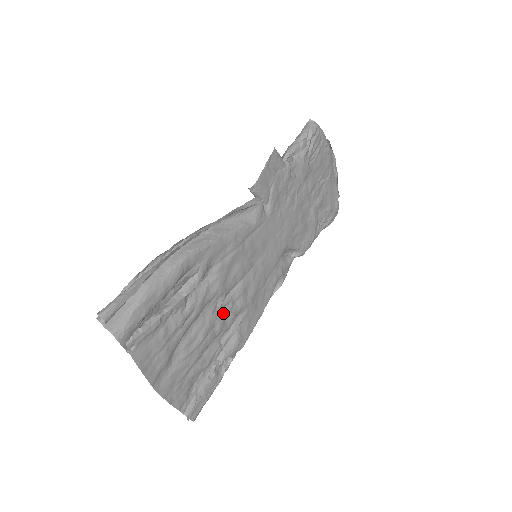
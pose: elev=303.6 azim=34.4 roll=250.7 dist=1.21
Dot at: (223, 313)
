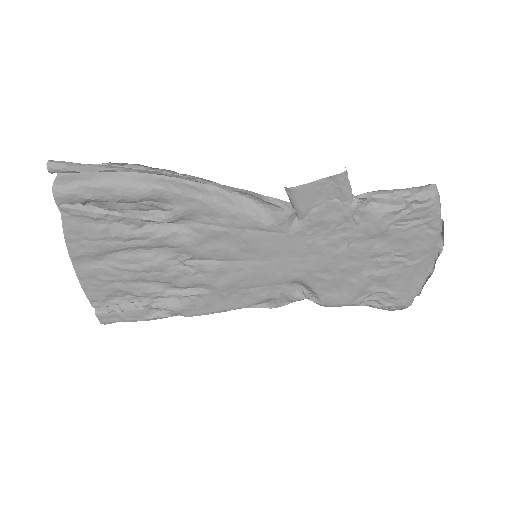
Dot at: (181, 269)
